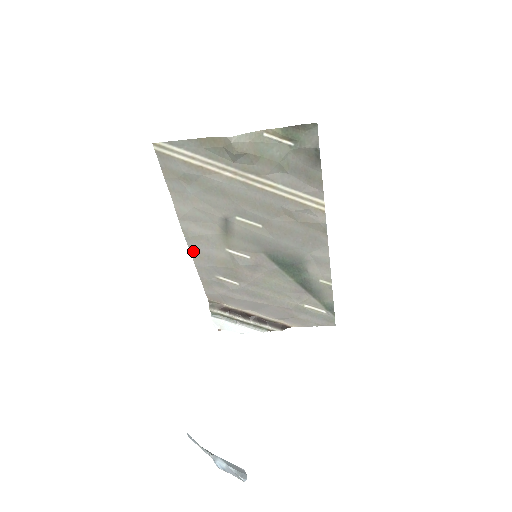
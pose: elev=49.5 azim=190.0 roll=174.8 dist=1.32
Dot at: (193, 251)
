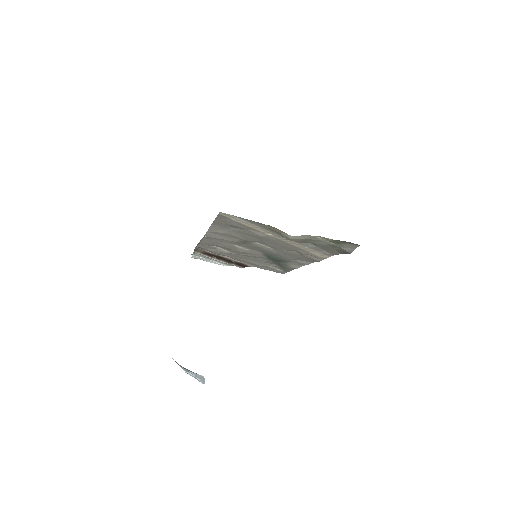
Dot at: (205, 238)
